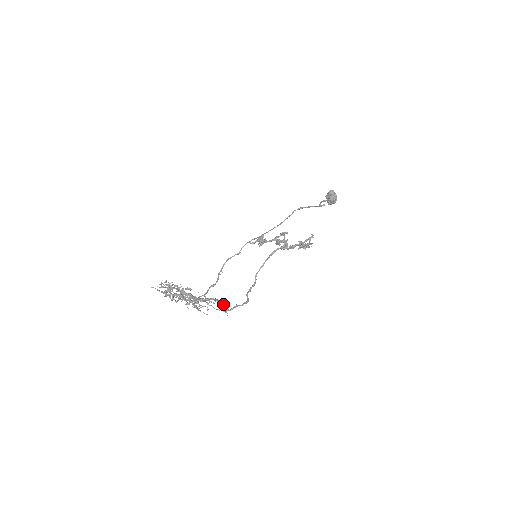
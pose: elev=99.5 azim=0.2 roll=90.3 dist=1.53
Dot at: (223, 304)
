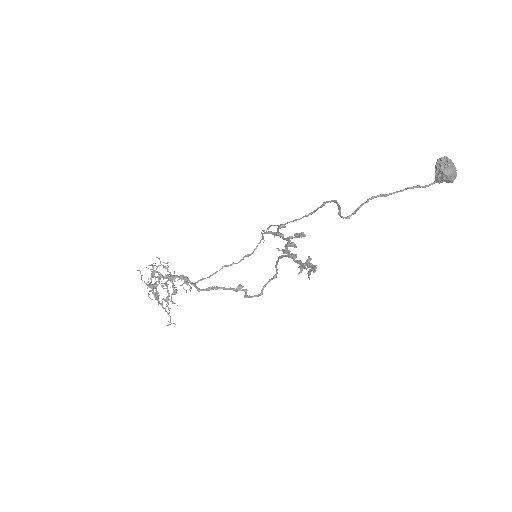
Dot at: occluded
